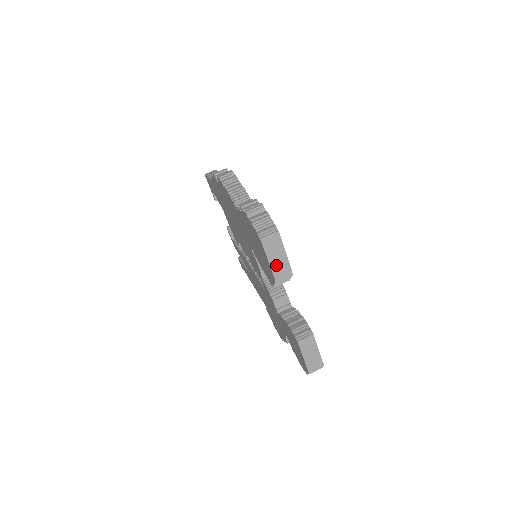
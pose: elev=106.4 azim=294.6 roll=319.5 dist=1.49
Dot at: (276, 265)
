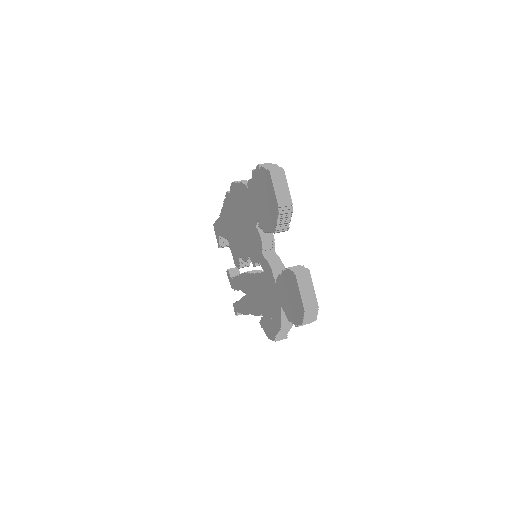
Dot at: (280, 196)
